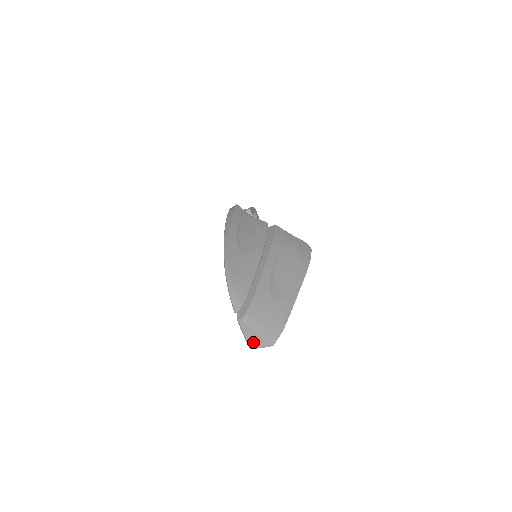
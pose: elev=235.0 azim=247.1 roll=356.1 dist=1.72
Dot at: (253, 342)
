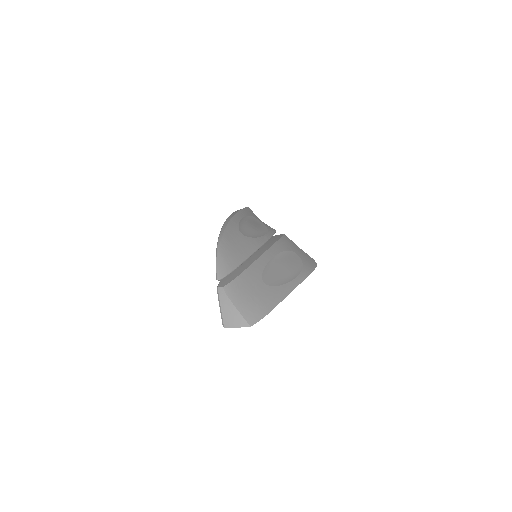
Dot at: (229, 318)
